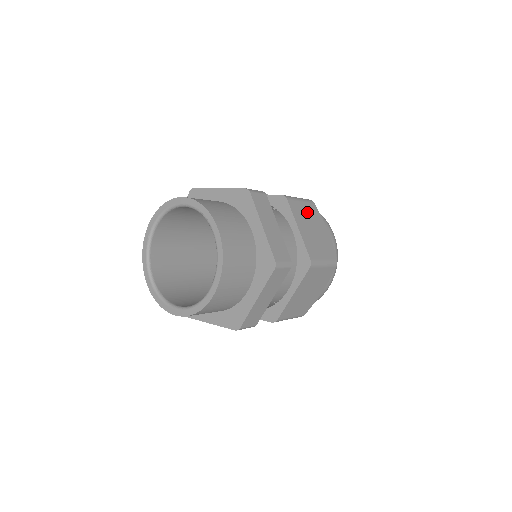
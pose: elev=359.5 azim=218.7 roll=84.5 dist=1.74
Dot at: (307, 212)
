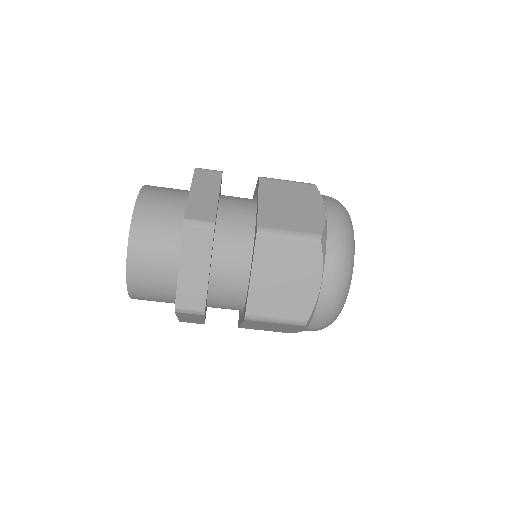
Dot at: (292, 190)
